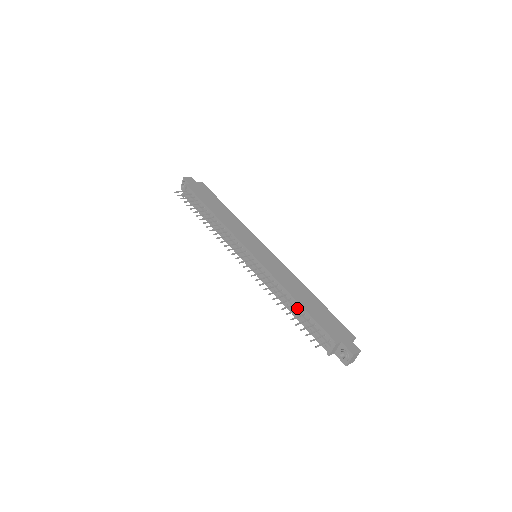
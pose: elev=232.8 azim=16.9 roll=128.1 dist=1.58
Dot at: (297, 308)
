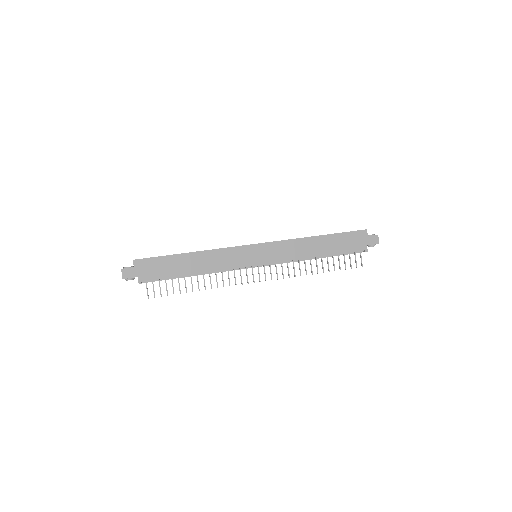
Dot at: (324, 256)
